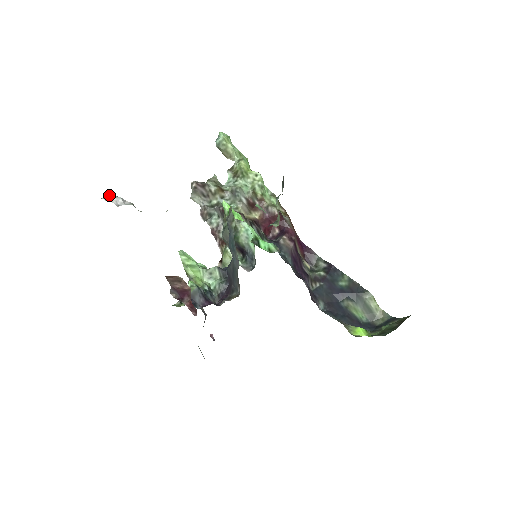
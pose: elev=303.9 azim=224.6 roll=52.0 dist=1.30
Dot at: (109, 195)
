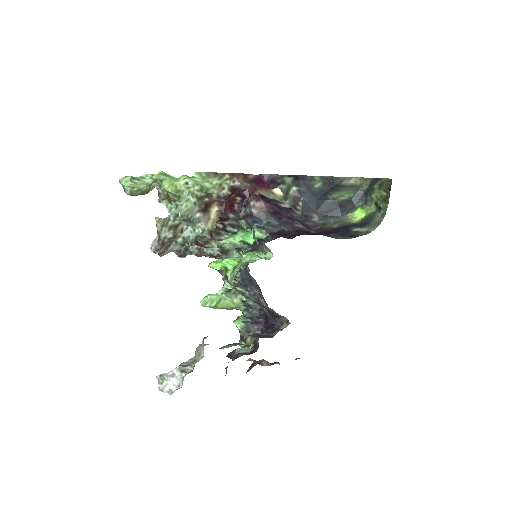
Dot at: occluded
